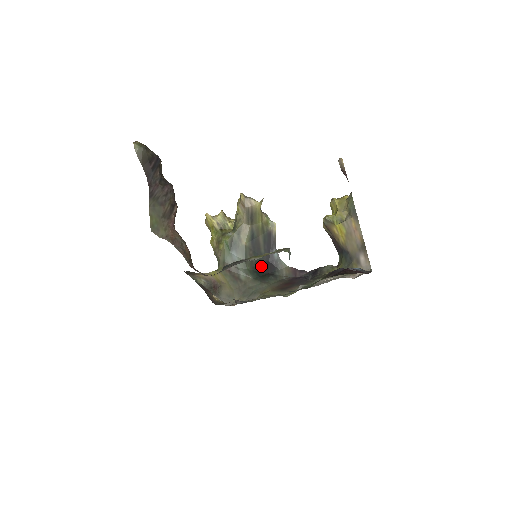
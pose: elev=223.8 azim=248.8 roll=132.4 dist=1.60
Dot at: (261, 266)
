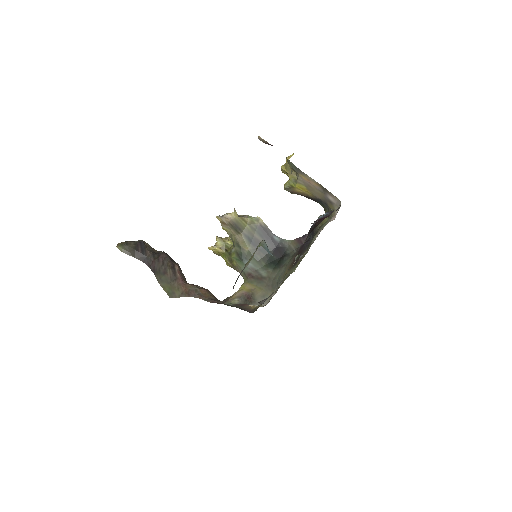
Dot at: (272, 256)
